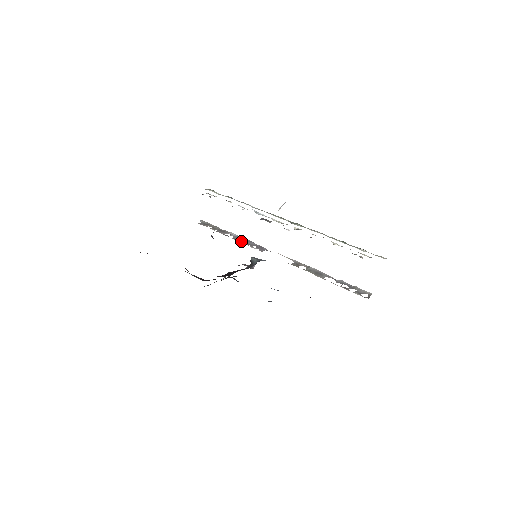
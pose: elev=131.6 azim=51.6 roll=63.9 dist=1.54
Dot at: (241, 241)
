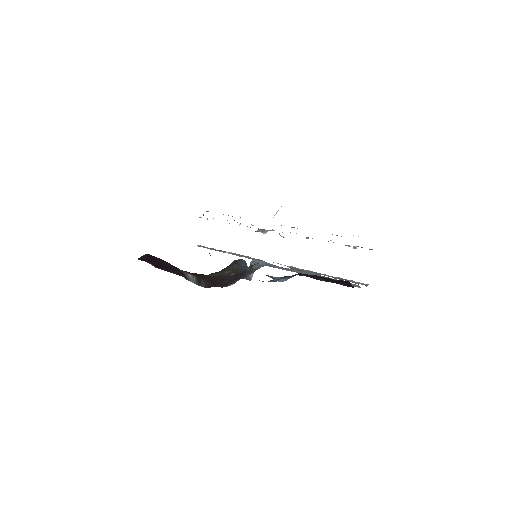
Dot at: occluded
